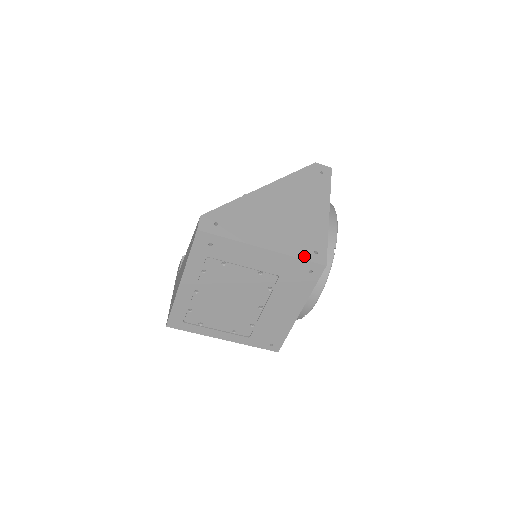
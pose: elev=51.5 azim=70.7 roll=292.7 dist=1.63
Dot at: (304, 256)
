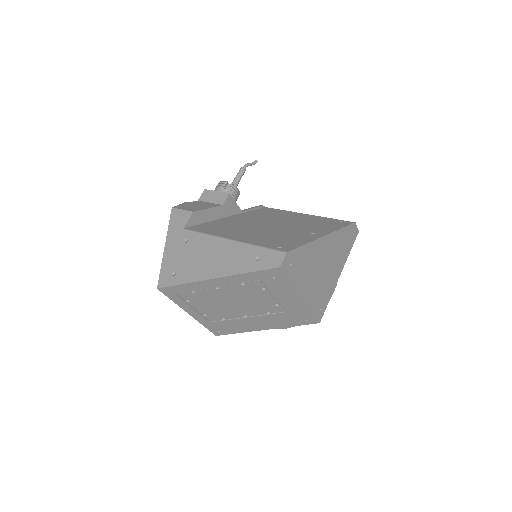
Dot at: (315, 311)
